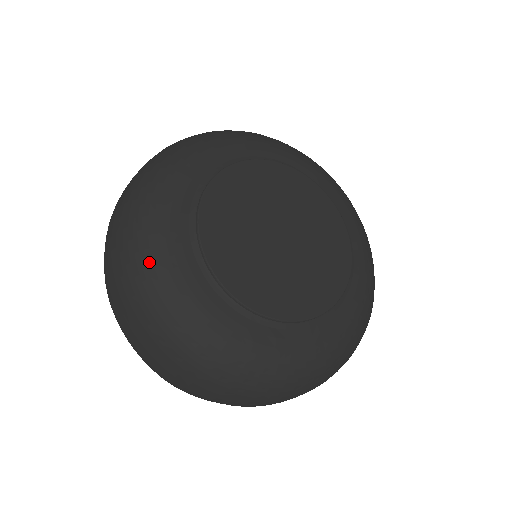
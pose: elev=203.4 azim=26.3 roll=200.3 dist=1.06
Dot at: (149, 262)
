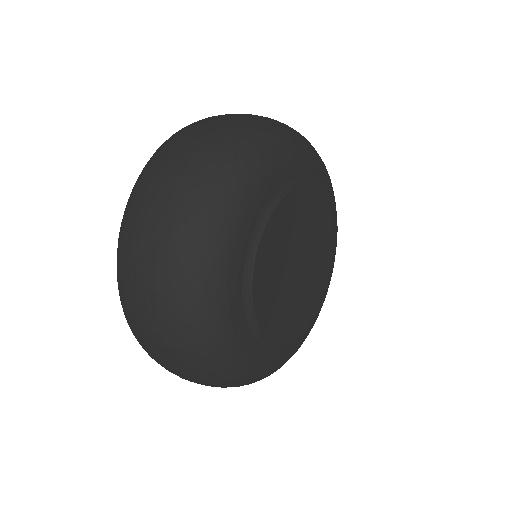
Dot at: (237, 375)
